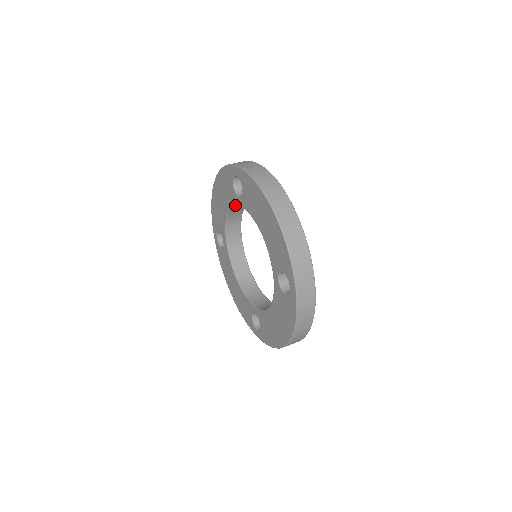
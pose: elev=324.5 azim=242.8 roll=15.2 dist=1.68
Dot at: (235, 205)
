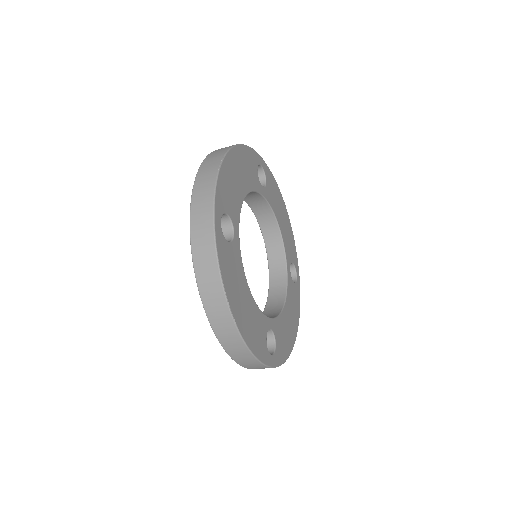
Dot at: (249, 206)
